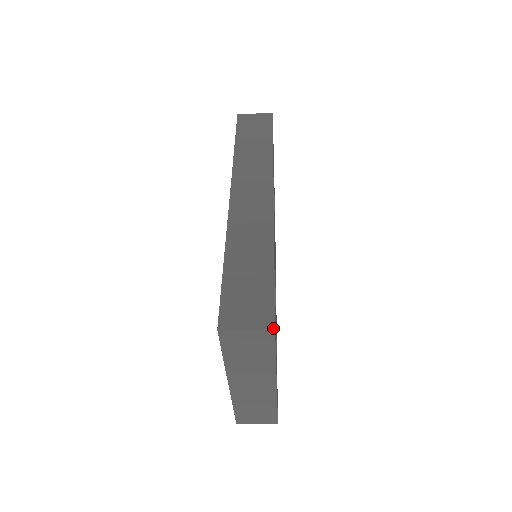
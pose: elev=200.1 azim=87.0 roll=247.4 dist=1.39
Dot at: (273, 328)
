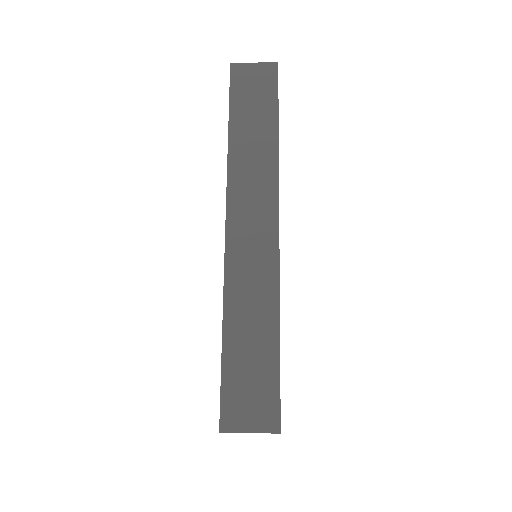
Dot at: (278, 432)
